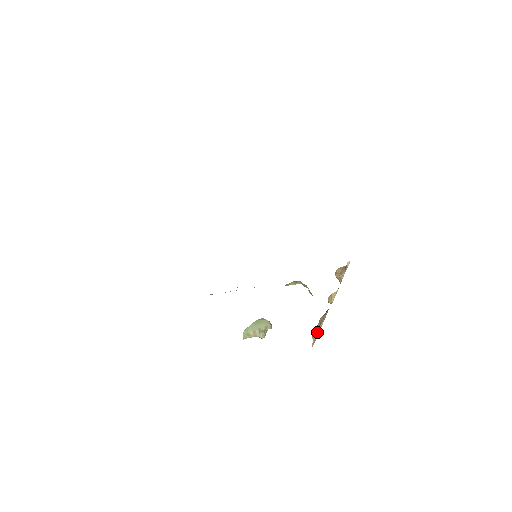
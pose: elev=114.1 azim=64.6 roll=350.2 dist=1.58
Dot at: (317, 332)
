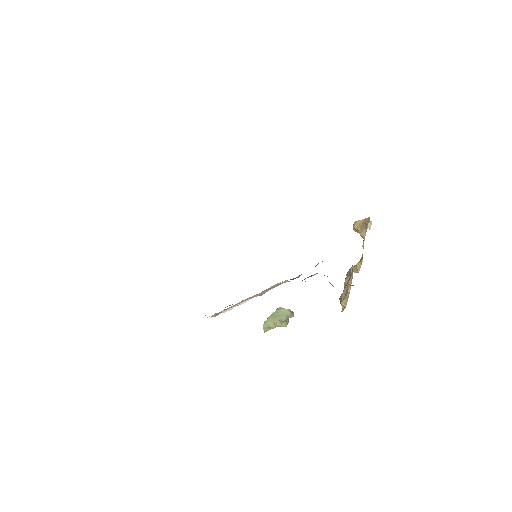
Dot at: (345, 300)
